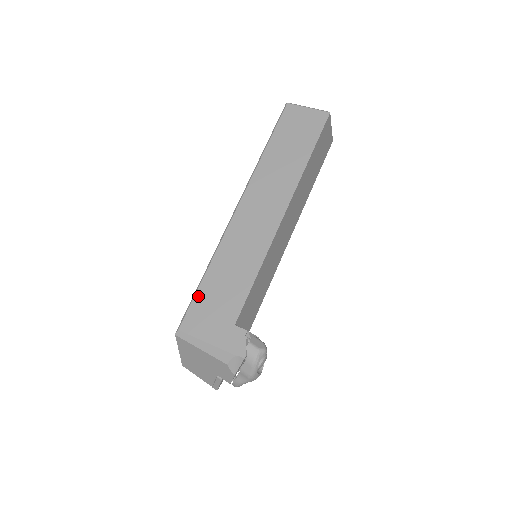
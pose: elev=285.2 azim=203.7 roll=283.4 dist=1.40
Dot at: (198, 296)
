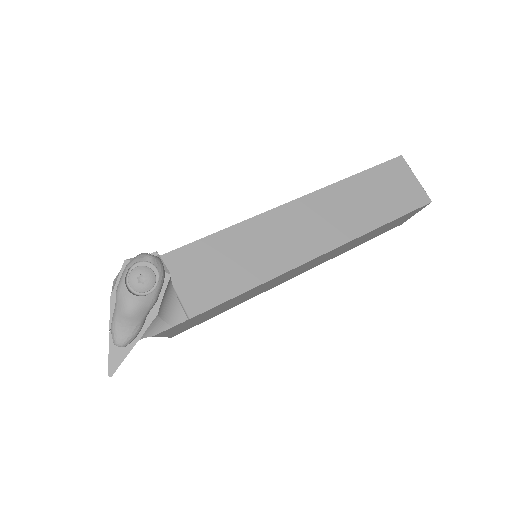
Dot at: occluded
